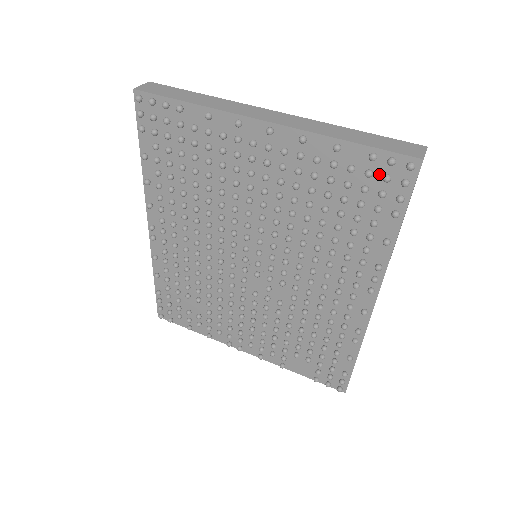
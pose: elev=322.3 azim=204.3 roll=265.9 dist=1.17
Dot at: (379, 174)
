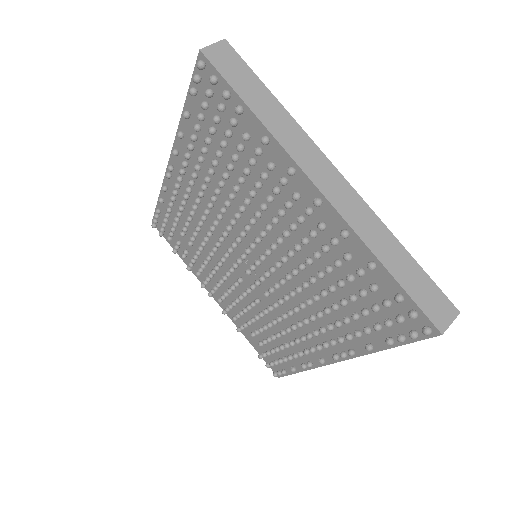
Dot at: (396, 309)
